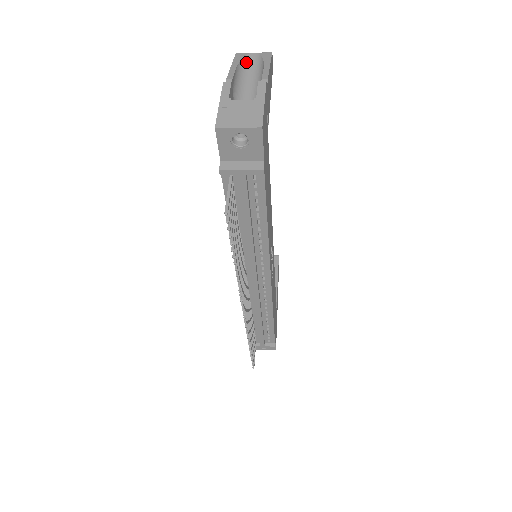
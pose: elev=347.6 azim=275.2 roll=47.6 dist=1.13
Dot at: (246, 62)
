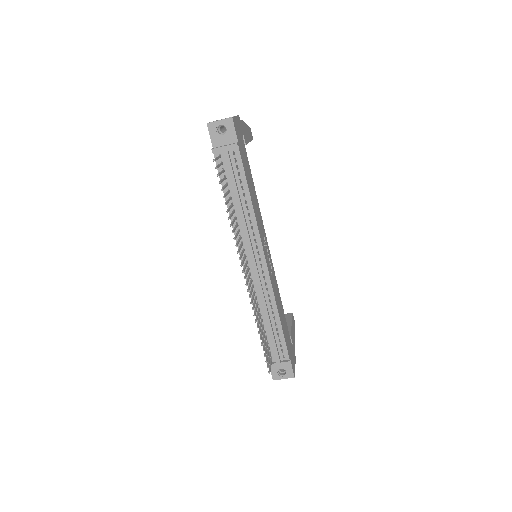
Dot at: occluded
